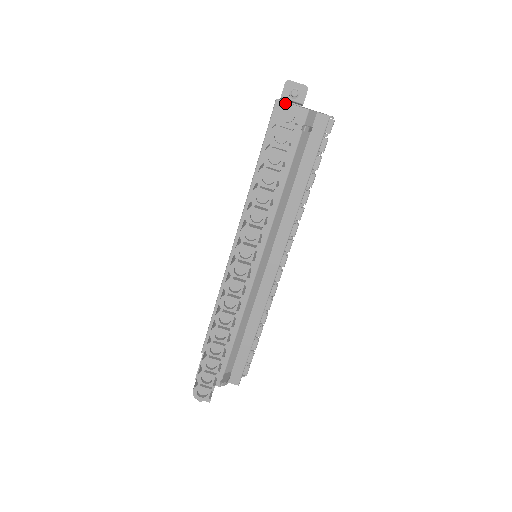
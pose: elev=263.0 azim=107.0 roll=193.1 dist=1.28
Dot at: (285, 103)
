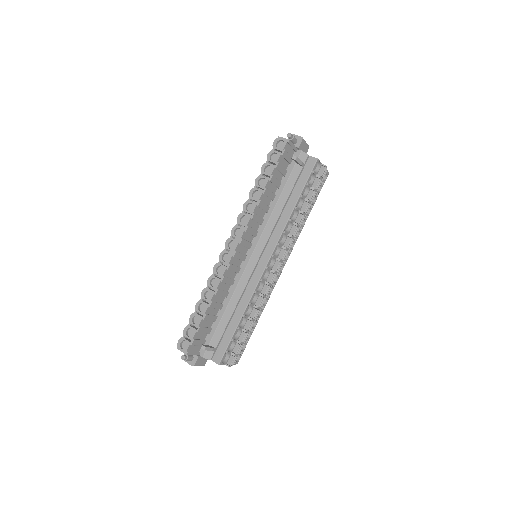
Dot at: (279, 137)
